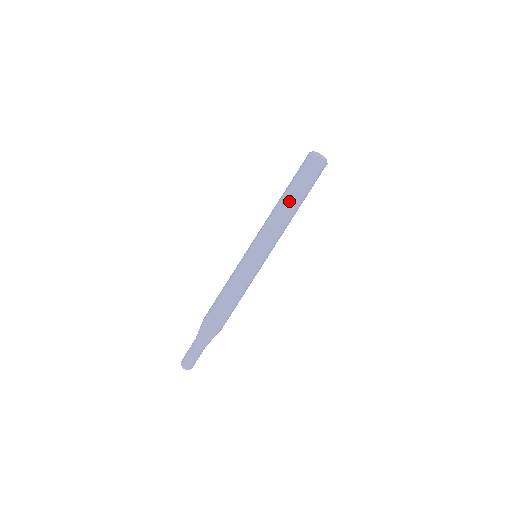
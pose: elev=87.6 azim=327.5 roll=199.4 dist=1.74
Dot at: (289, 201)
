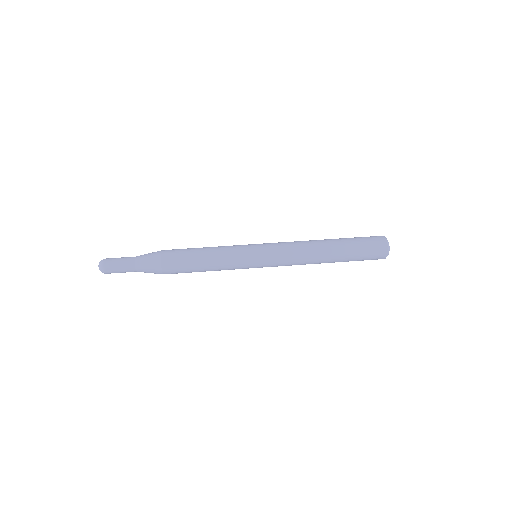
Dot at: (328, 243)
